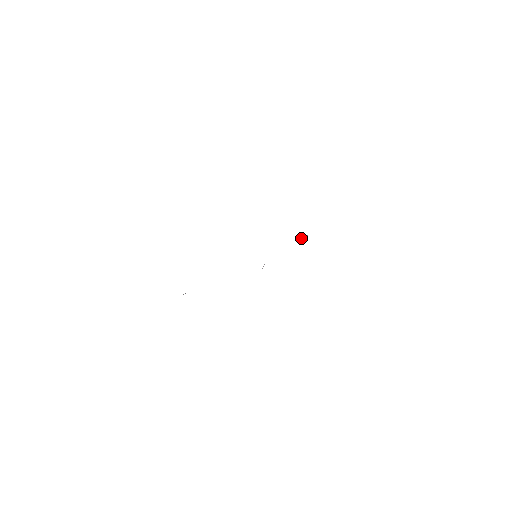
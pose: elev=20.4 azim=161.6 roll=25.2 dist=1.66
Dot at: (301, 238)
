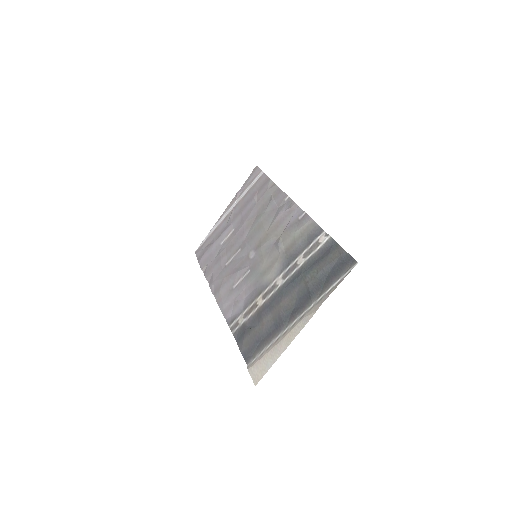
Dot at: (289, 209)
